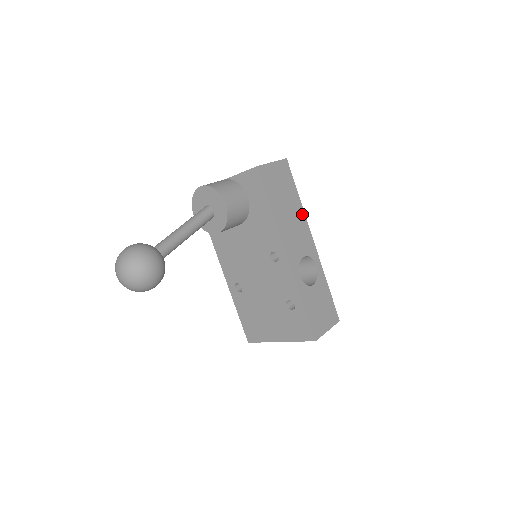
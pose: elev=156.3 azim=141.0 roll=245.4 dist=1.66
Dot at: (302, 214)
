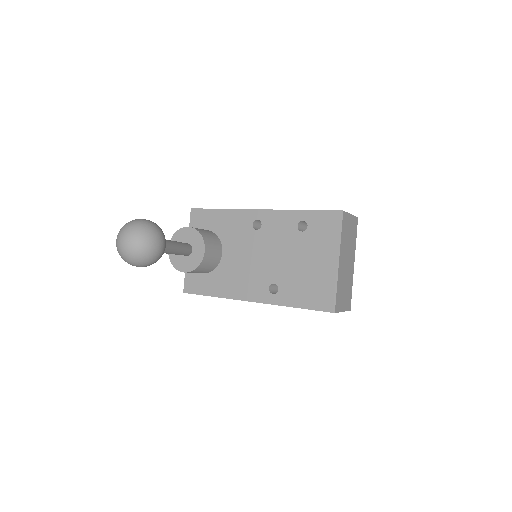
Dot at: occluded
